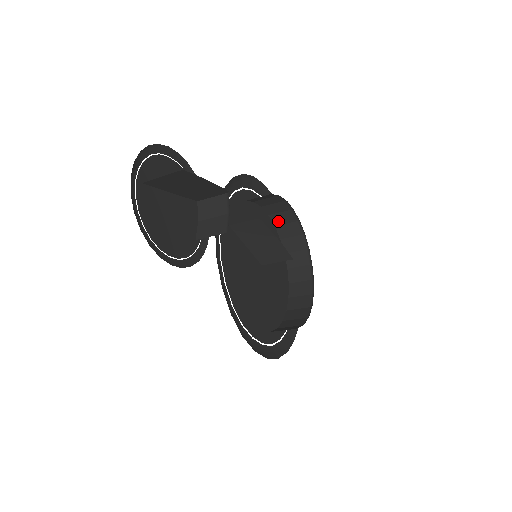
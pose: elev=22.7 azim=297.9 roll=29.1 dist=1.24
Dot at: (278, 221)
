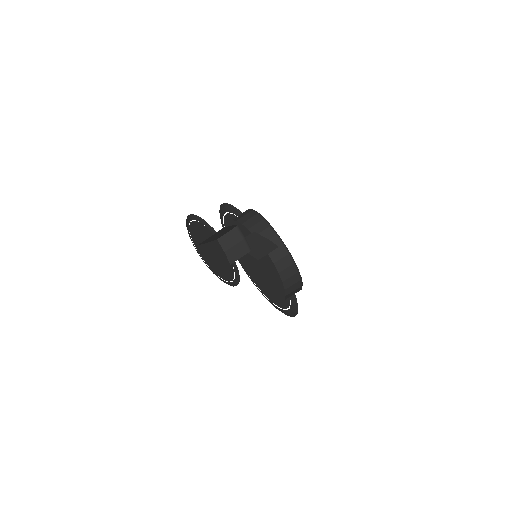
Dot at: (249, 225)
